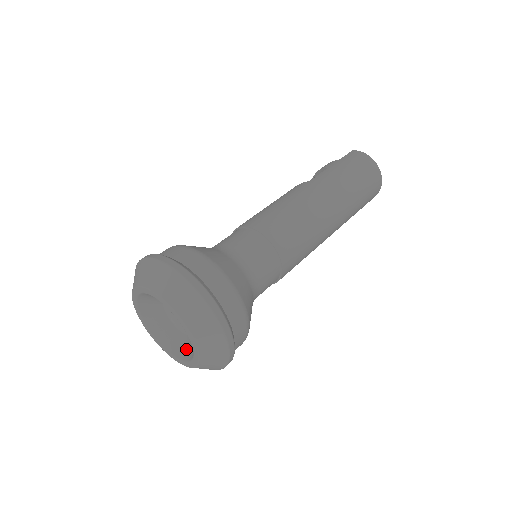
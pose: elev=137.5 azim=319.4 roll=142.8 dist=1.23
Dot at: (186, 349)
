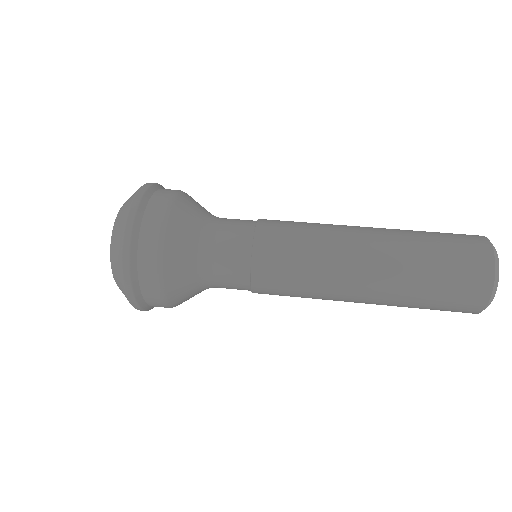
Dot at: occluded
